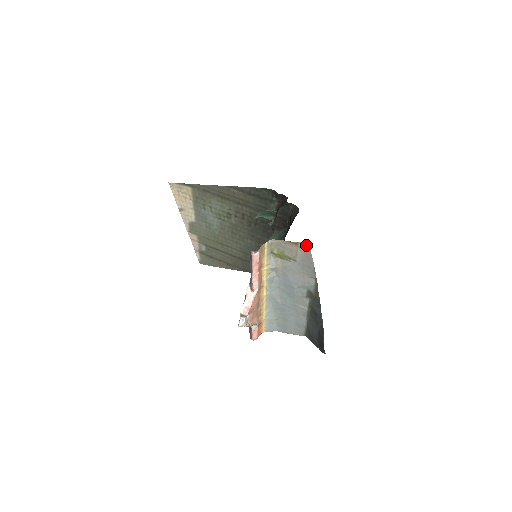
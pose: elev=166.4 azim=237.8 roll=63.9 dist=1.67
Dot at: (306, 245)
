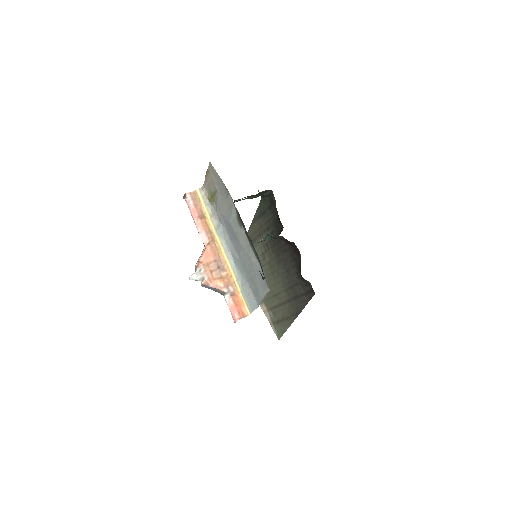
Dot at: (210, 165)
